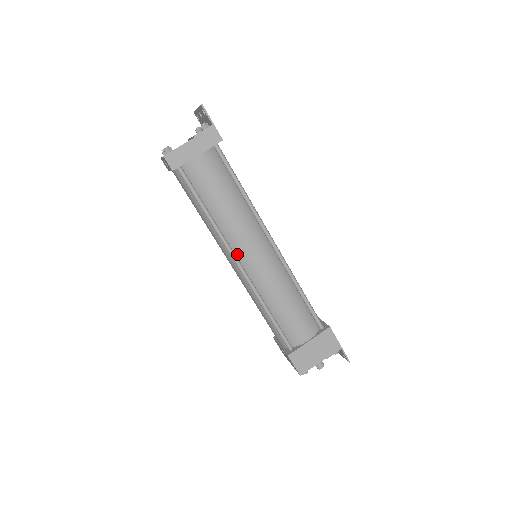
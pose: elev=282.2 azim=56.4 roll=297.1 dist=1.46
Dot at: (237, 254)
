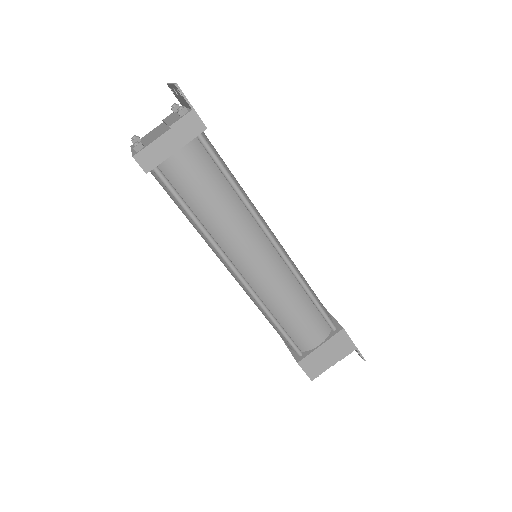
Dot at: (234, 261)
